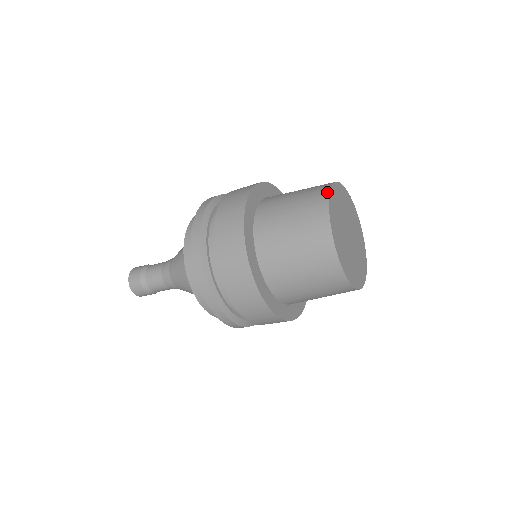
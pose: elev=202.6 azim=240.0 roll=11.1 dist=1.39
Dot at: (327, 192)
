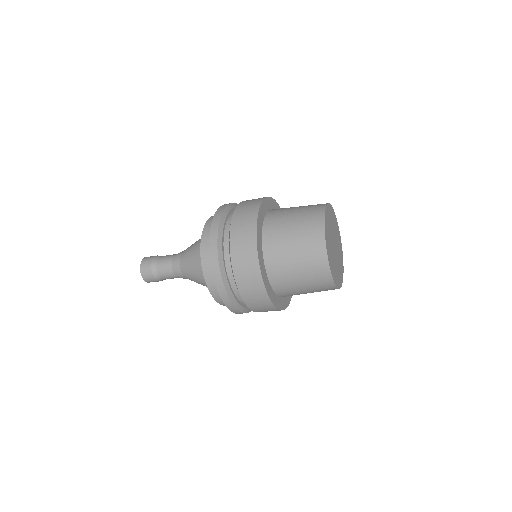
Dot at: occluded
